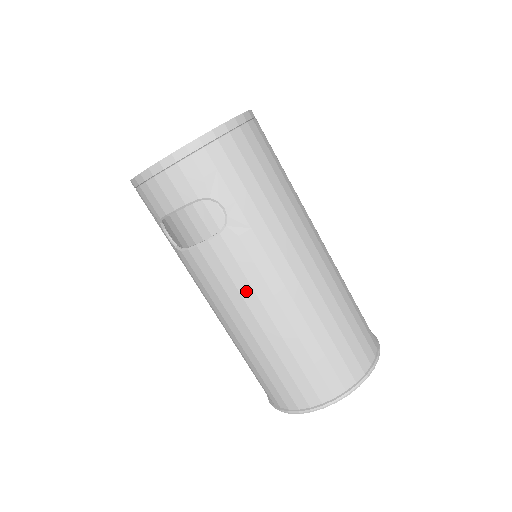
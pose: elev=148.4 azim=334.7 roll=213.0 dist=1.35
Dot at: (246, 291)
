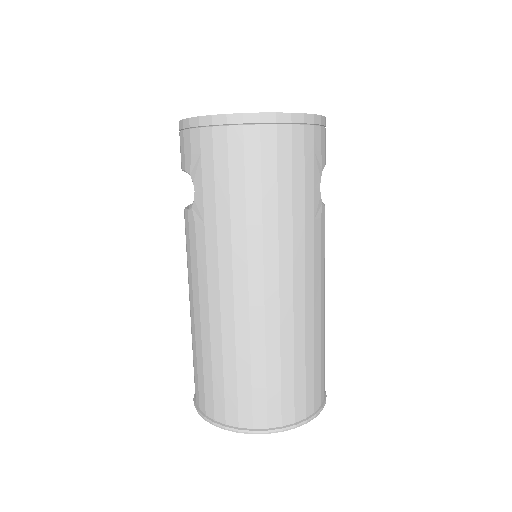
Dot at: (190, 272)
